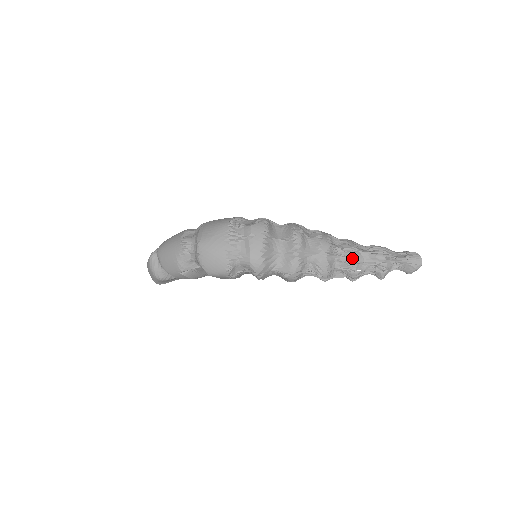
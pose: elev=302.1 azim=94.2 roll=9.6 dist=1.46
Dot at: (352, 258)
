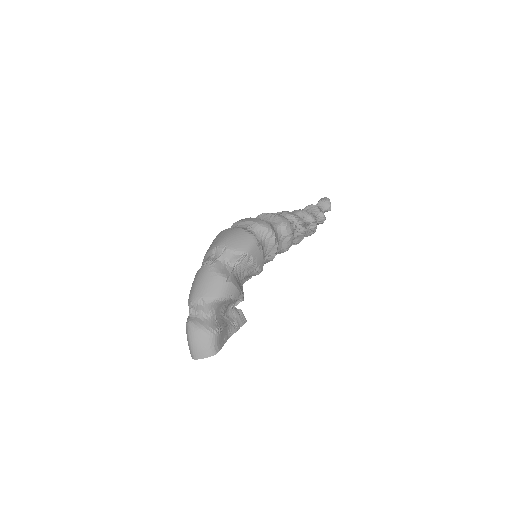
Dot at: (300, 210)
